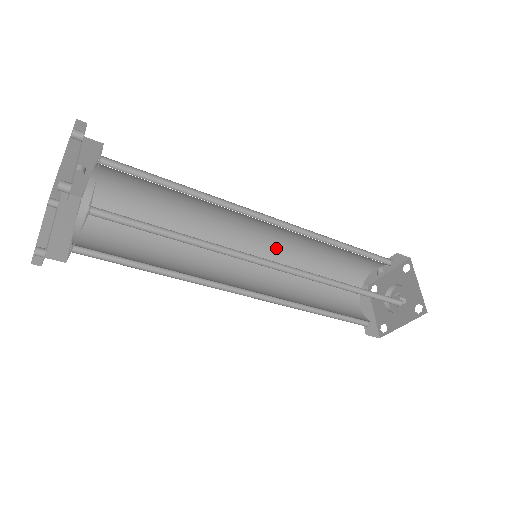
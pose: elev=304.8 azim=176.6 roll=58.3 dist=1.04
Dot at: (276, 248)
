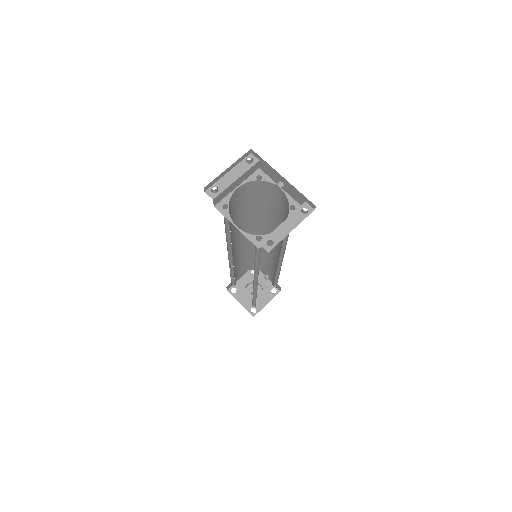
Dot at: occluded
